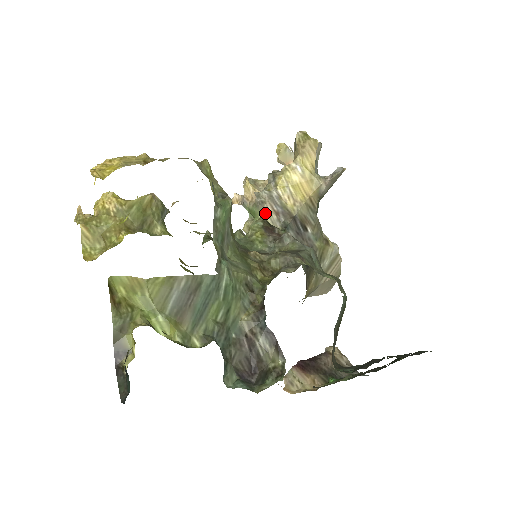
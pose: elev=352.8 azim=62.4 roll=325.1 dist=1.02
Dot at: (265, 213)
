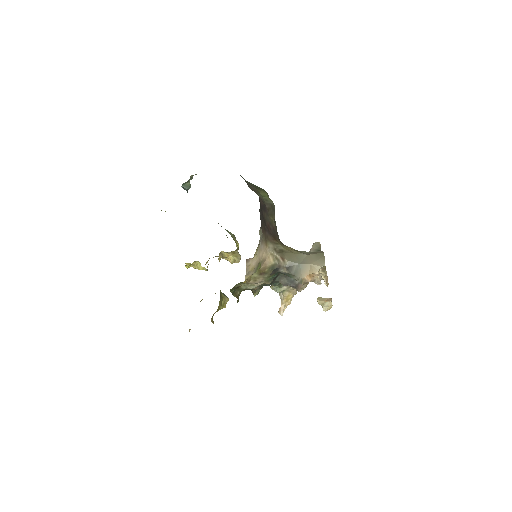
Dot at: occluded
